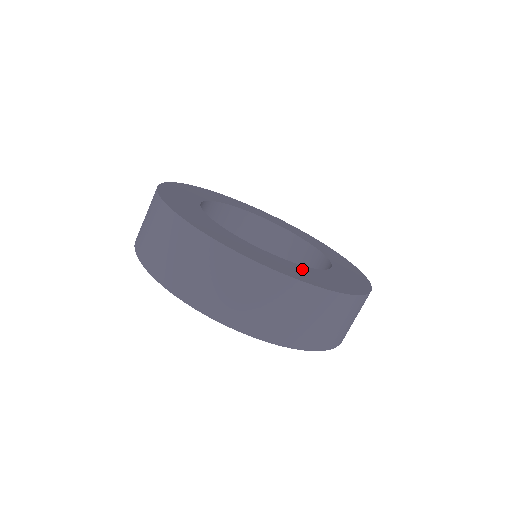
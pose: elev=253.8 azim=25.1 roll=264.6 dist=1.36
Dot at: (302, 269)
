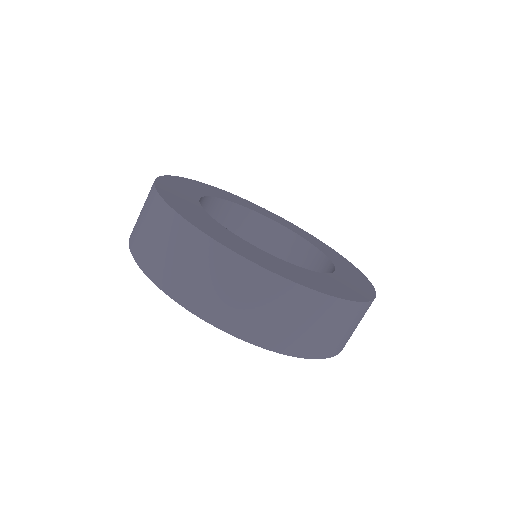
Dot at: (222, 230)
